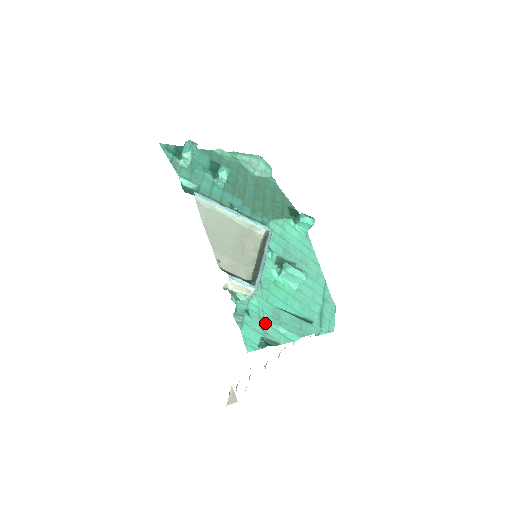
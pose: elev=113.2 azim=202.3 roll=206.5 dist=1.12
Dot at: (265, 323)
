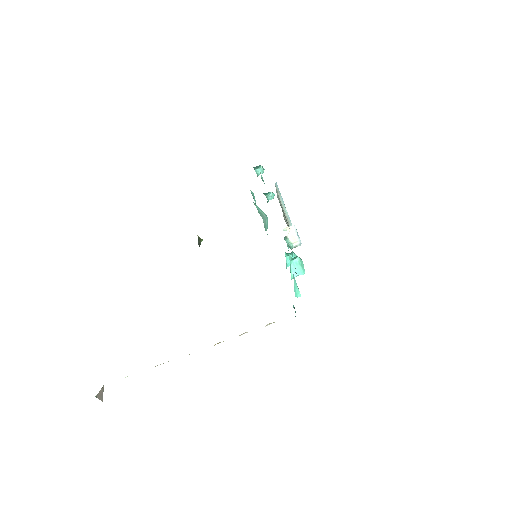
Dot at: occluded
